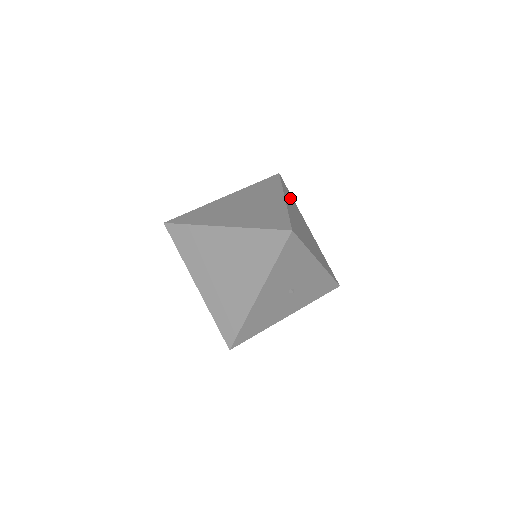
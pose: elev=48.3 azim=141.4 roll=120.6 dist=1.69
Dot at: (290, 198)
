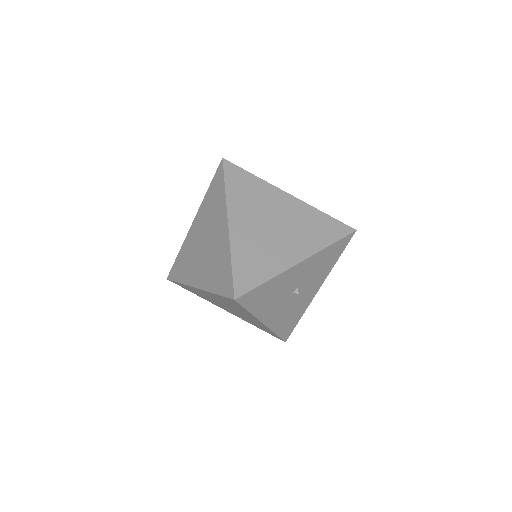
Dot at: (244, 190)
